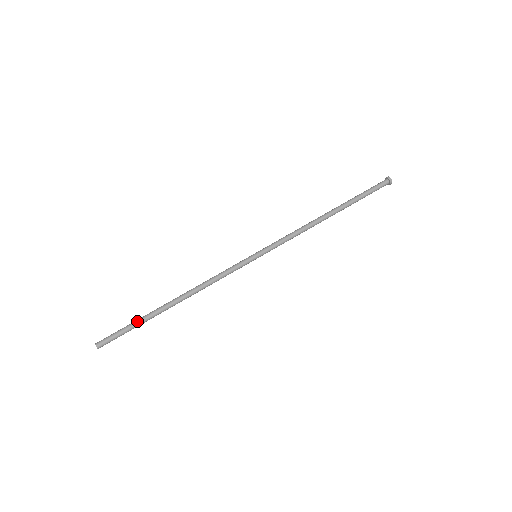
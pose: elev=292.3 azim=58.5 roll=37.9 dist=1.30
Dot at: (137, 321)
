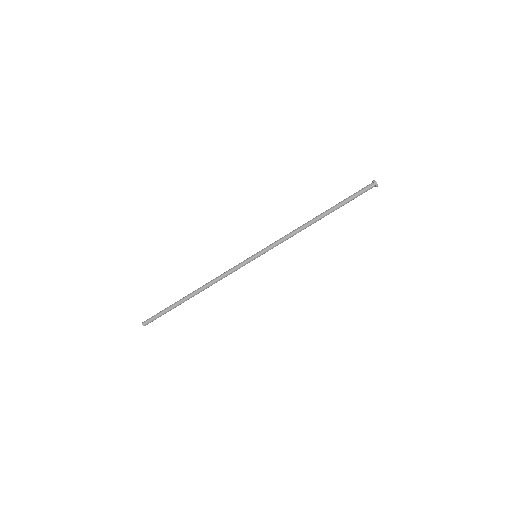
Dot at: (170, 310)
